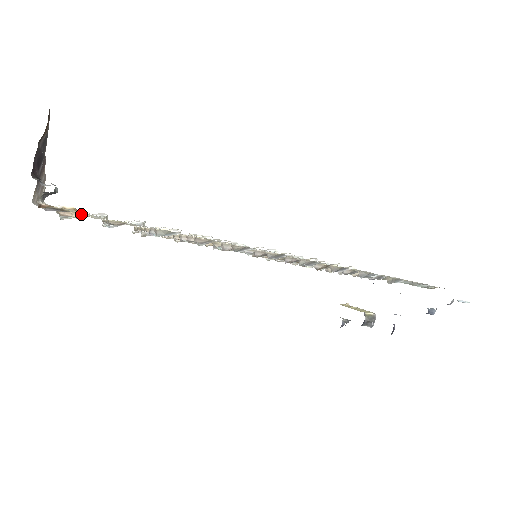
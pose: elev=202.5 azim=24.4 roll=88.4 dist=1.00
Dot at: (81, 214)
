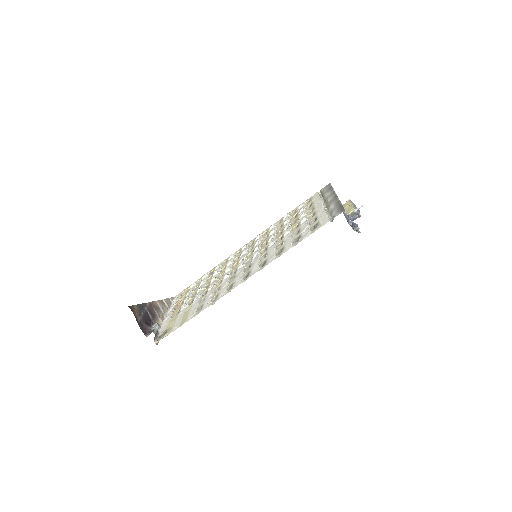
Dot at: (178, 310)
